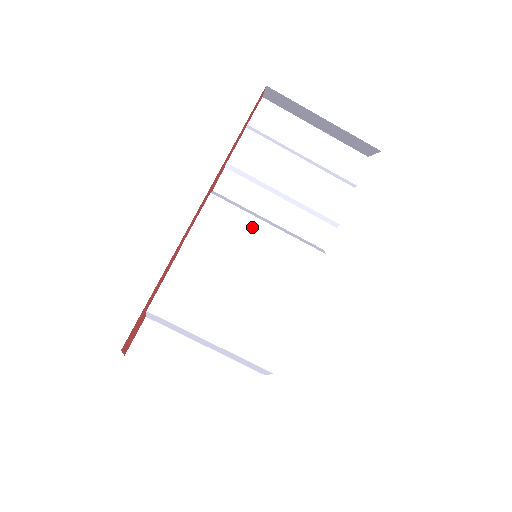
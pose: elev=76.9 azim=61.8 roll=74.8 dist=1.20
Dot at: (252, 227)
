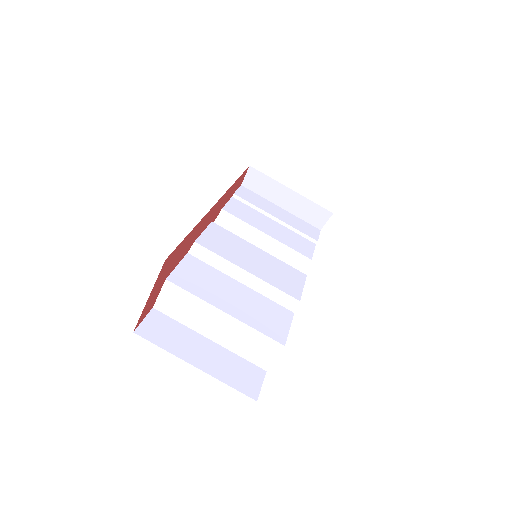
Dot at: (247, 246)
